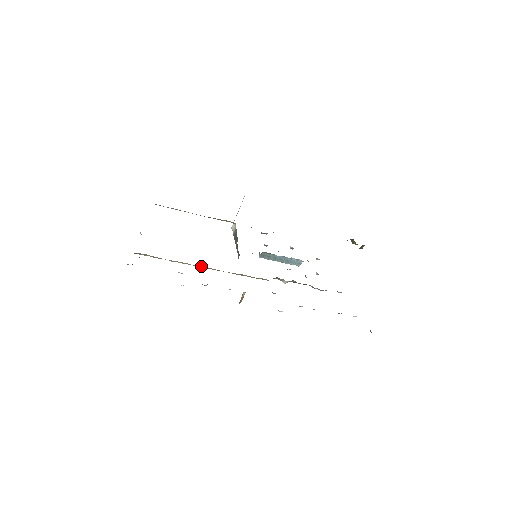
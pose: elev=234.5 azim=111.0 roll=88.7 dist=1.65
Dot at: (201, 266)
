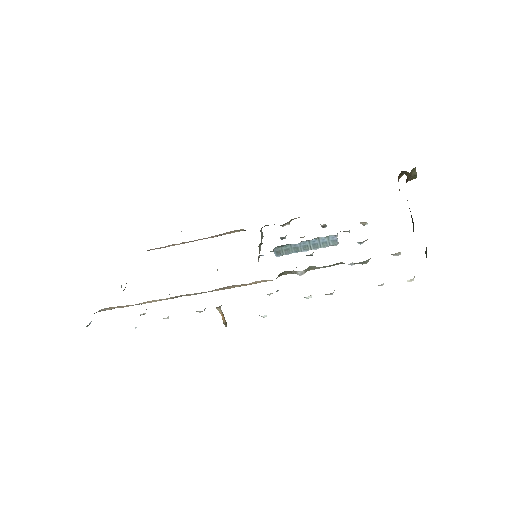
Dot at: occluded
